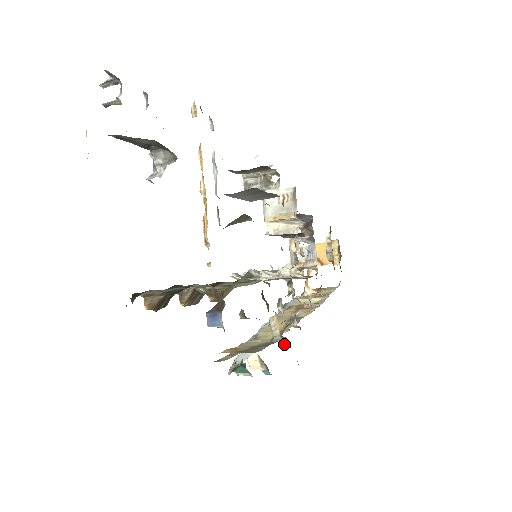
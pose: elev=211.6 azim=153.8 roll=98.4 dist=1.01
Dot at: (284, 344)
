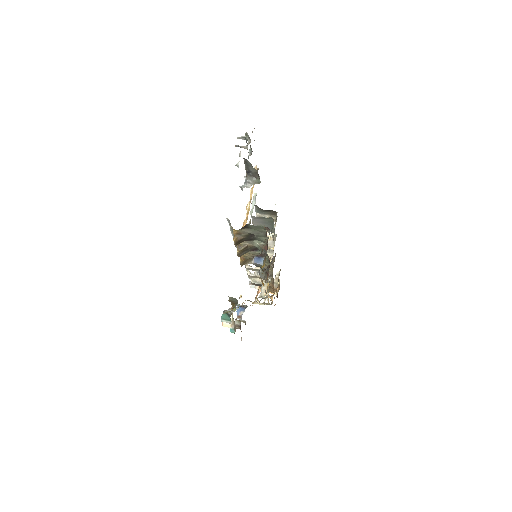
Dot at: (237, 326)
